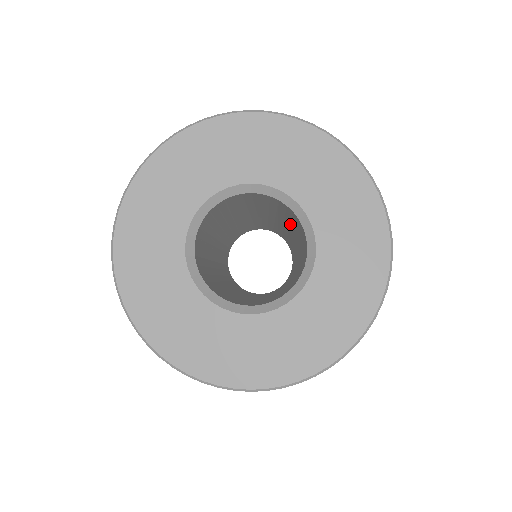
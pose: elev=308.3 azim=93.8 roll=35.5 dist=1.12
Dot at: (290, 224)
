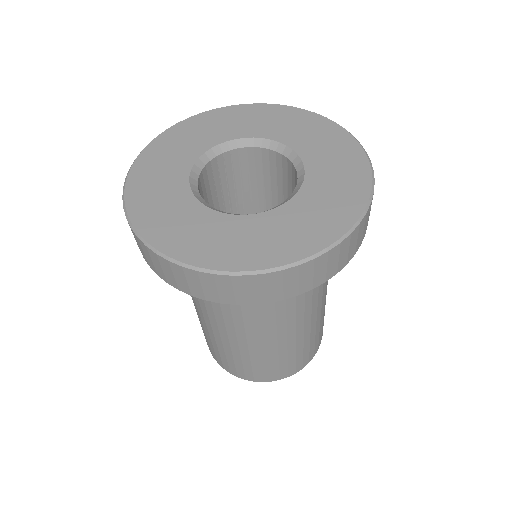
Dot at: occluded
